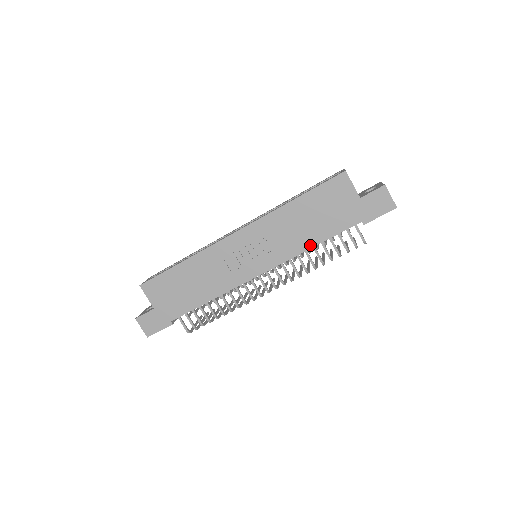
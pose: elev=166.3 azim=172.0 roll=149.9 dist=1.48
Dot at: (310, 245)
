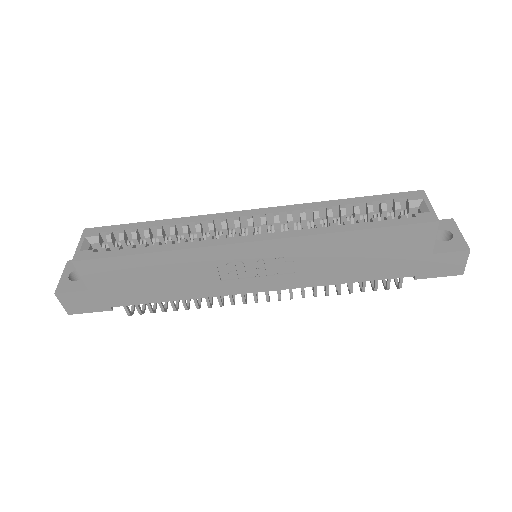
Dot at: (339, 281)
